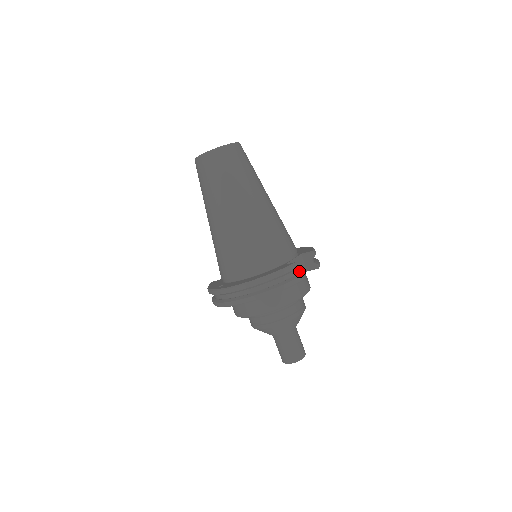
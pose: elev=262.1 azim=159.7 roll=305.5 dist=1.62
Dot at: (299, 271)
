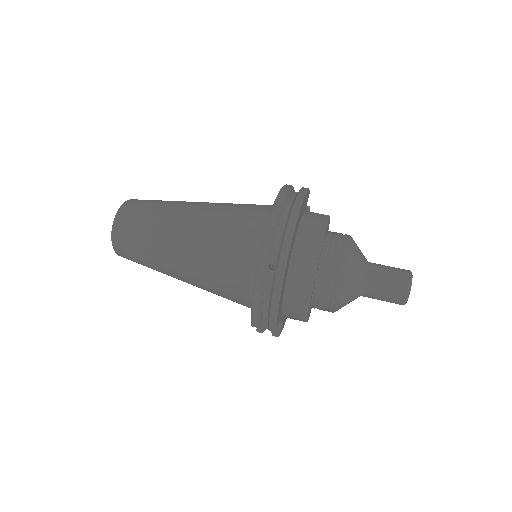
Dot at: occluded
